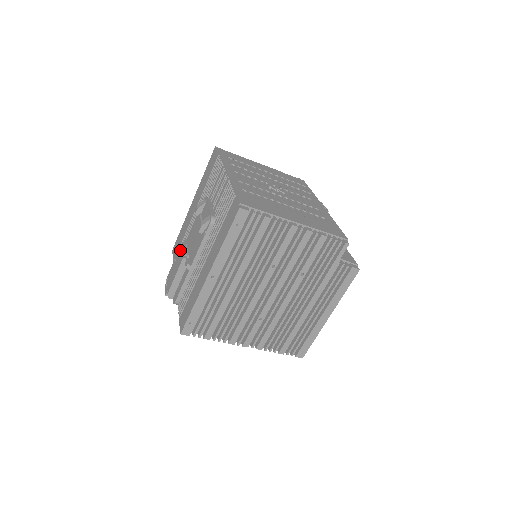
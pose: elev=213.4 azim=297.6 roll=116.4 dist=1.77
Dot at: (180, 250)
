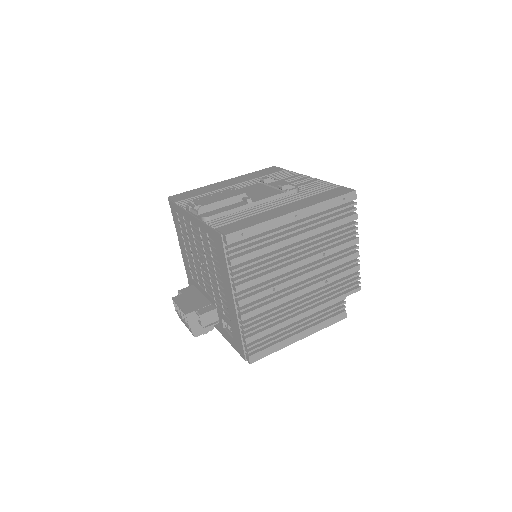
Dot at: (233, 189)
